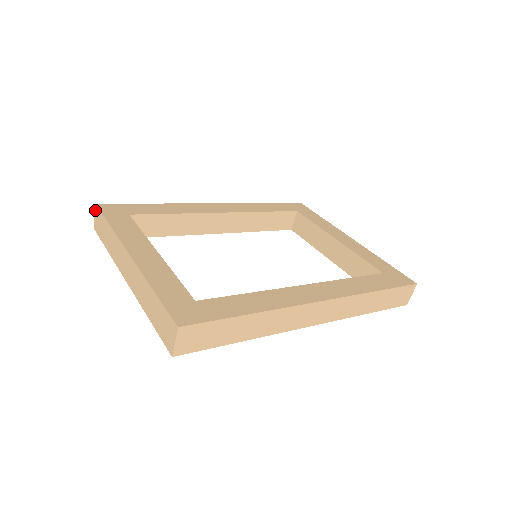
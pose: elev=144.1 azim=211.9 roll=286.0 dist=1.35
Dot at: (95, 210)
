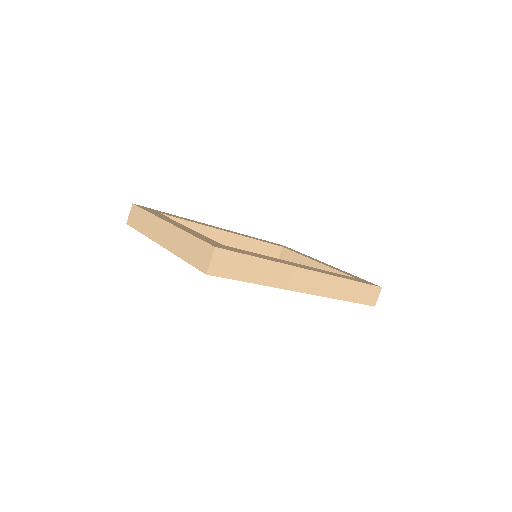
Dot at: (131, 208)
